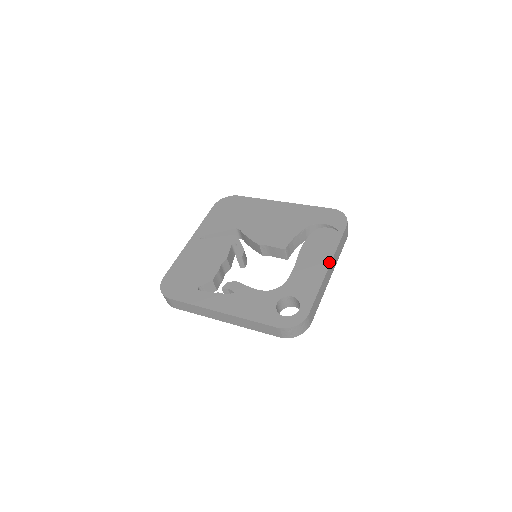
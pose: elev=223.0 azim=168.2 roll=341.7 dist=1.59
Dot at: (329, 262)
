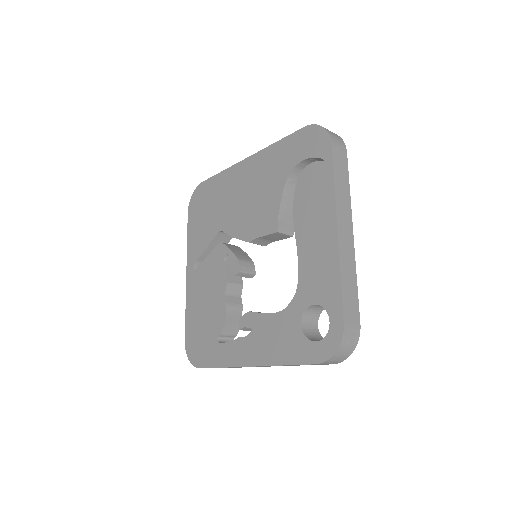
Dot at: (334, 222)
